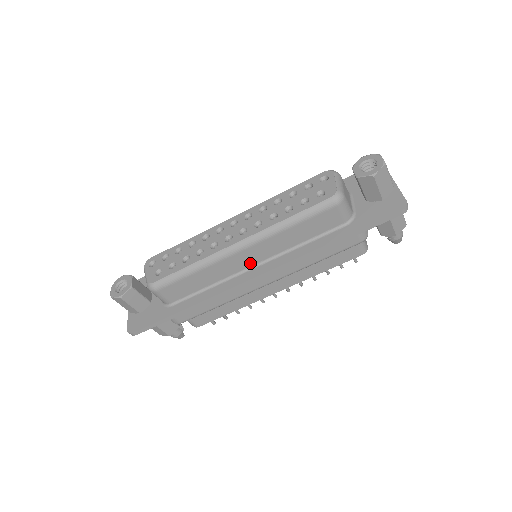
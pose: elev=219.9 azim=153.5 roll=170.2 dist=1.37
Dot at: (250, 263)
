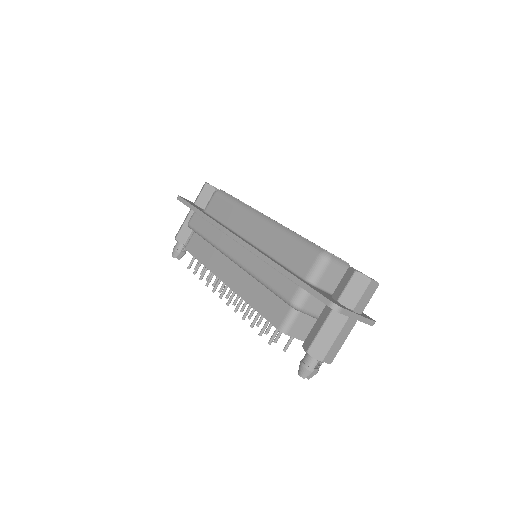
Dot at: (249, 236)
